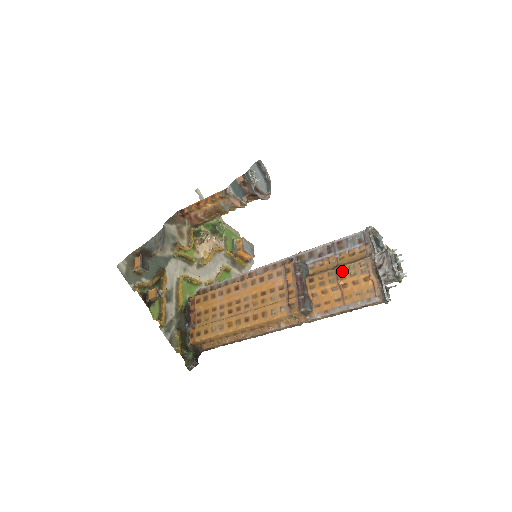
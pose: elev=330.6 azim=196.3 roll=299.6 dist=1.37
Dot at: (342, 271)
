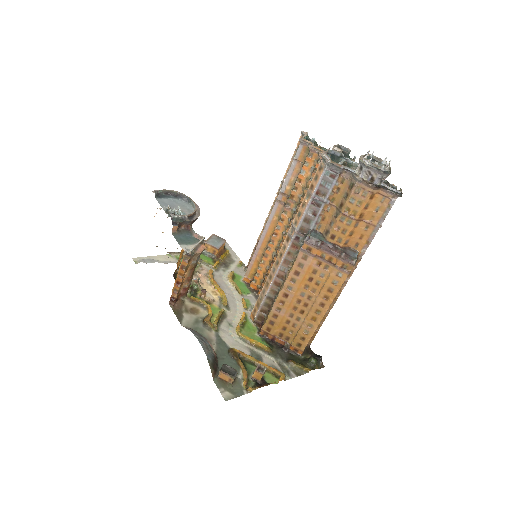
Dot at: (348, 210)
